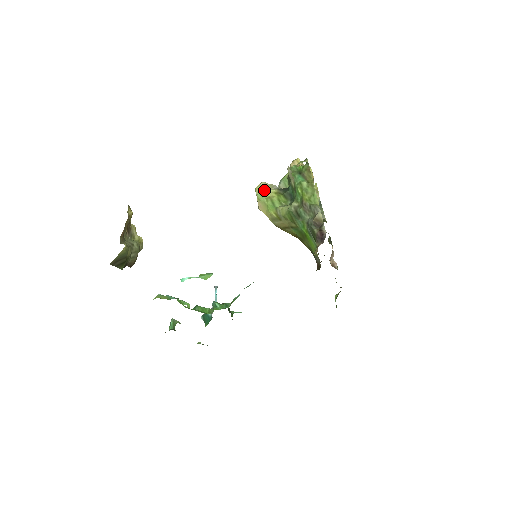
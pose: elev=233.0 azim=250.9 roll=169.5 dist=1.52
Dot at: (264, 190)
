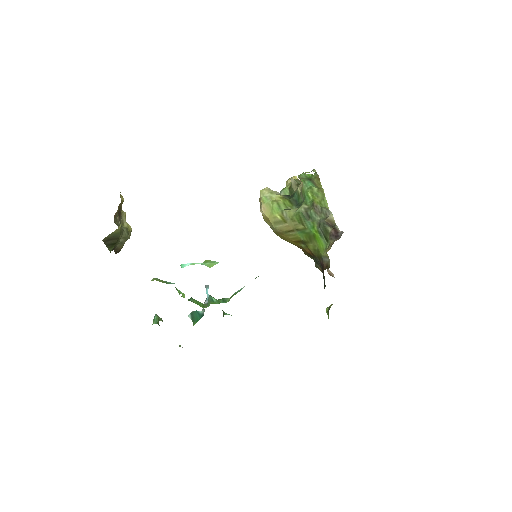
Dot at: (269, 194)
